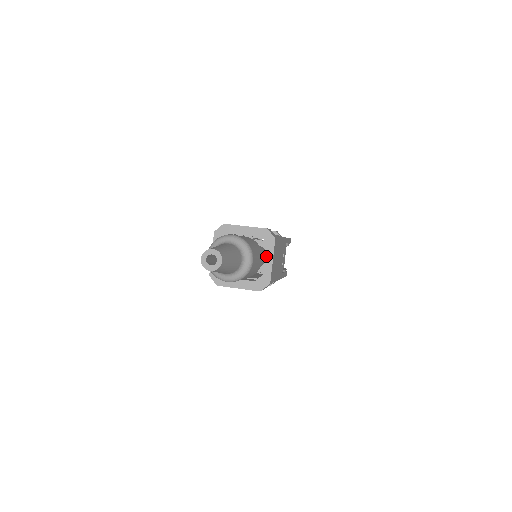
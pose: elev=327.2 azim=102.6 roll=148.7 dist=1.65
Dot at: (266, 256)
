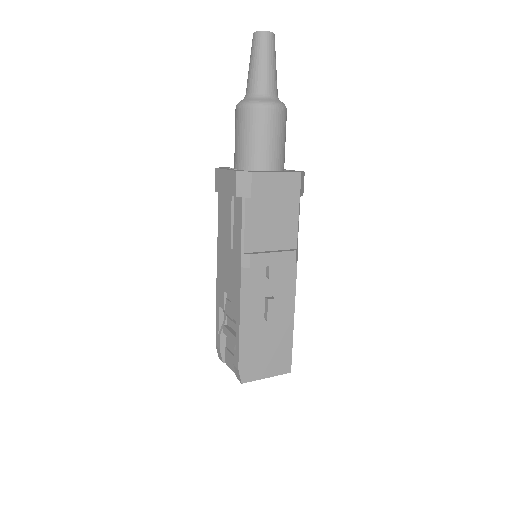
Dot at: occluded
